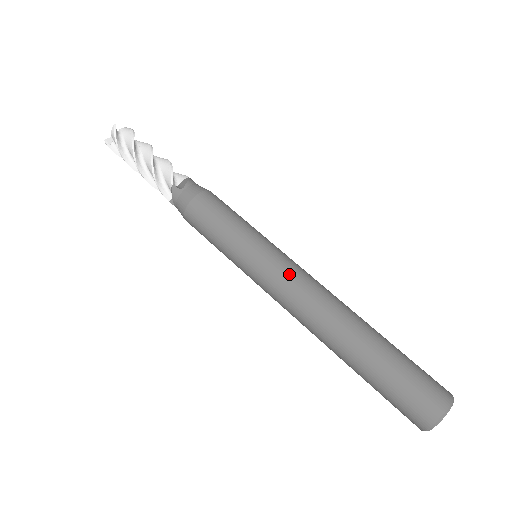
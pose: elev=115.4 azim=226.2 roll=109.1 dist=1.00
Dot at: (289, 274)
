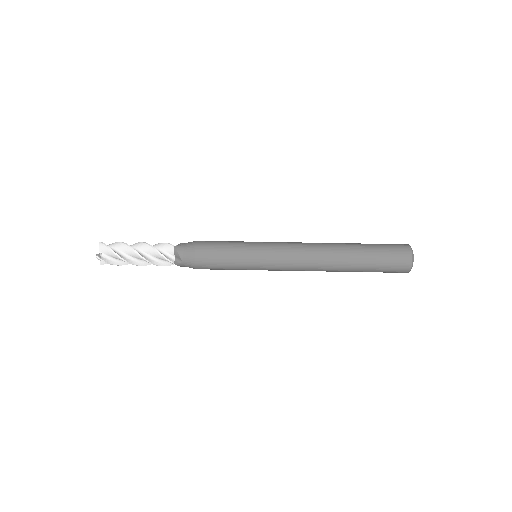
Dot at: (286, 262)
